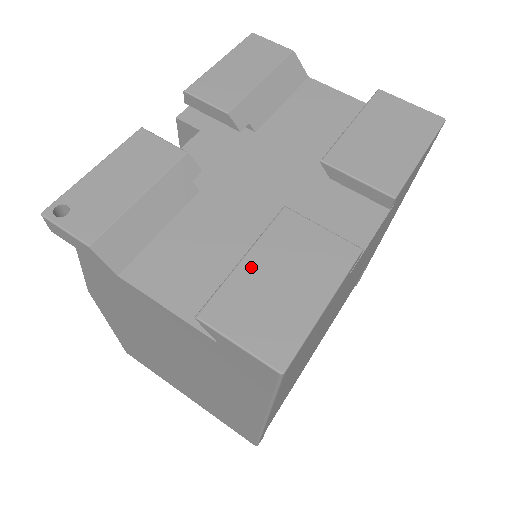
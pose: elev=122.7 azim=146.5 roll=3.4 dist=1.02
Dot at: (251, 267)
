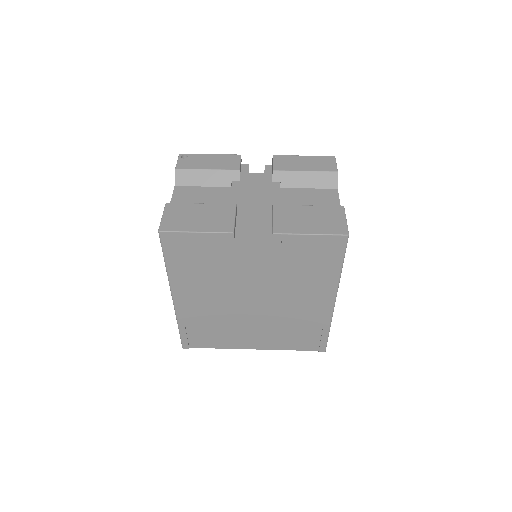
Dot at: (198, 207)
